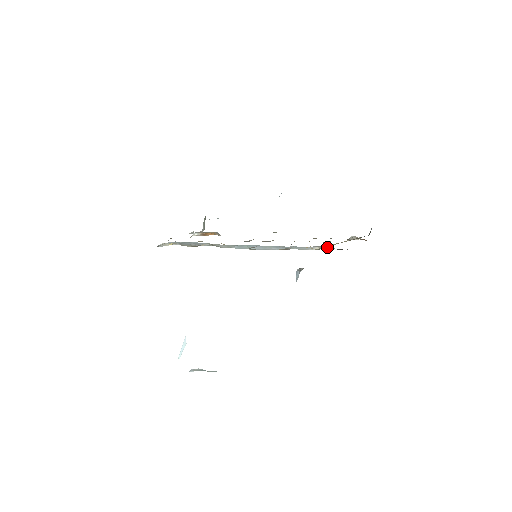
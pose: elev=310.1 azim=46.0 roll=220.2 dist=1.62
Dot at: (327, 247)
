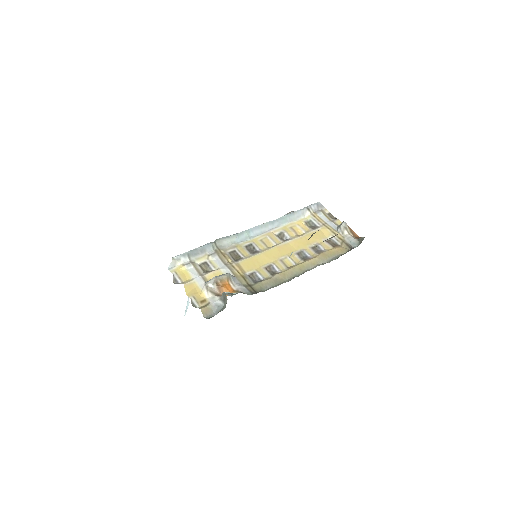
Dot at: (317, 208)
